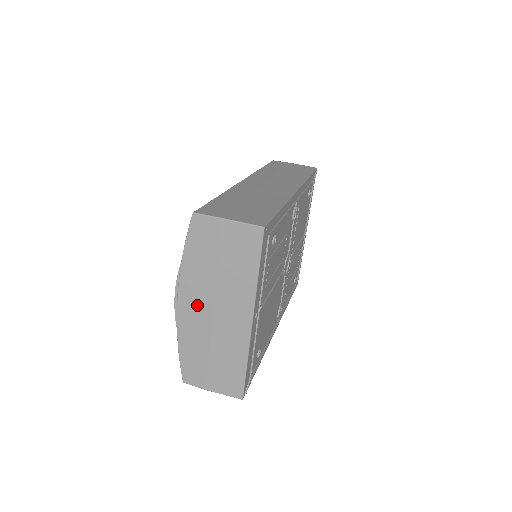
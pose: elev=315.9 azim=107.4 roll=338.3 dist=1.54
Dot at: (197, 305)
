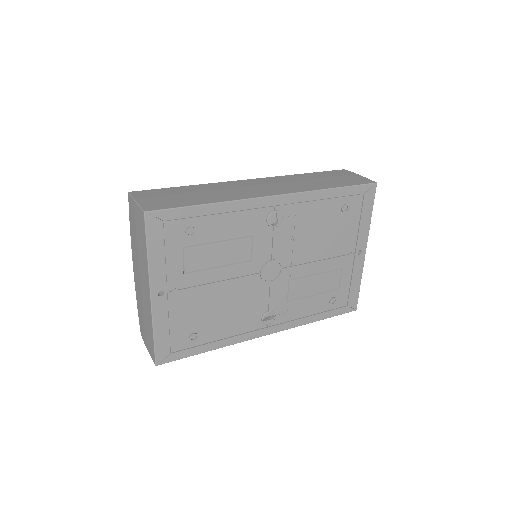
Dot at: (137, 271)
